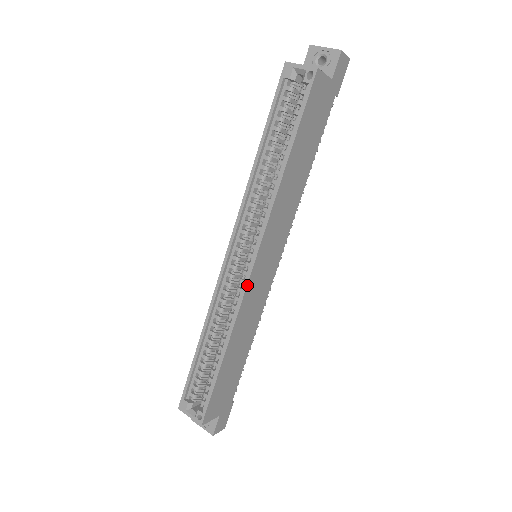
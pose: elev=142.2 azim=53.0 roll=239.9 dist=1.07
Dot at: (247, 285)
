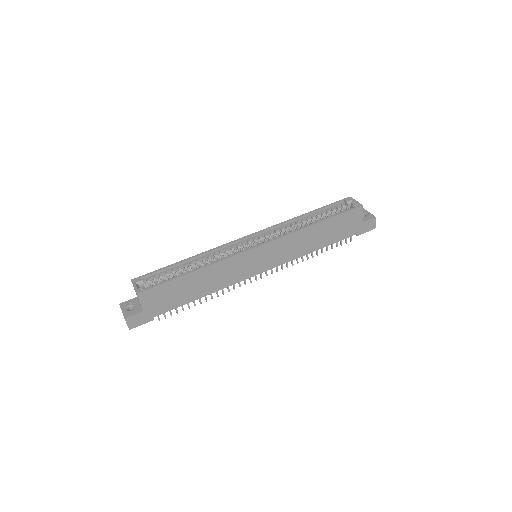
Dot at: (244, 252)
